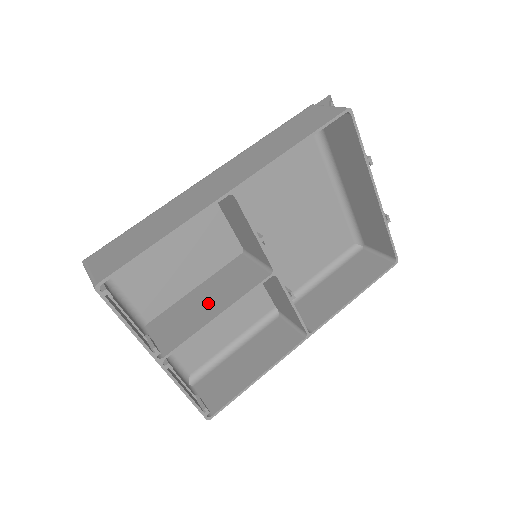
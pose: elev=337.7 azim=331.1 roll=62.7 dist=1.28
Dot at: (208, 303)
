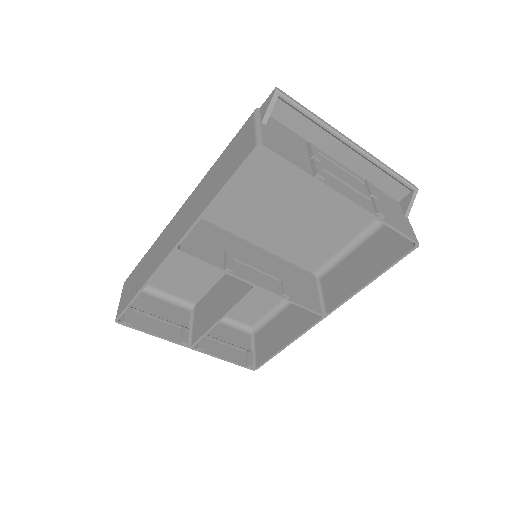
Dot at: (220, 302)
